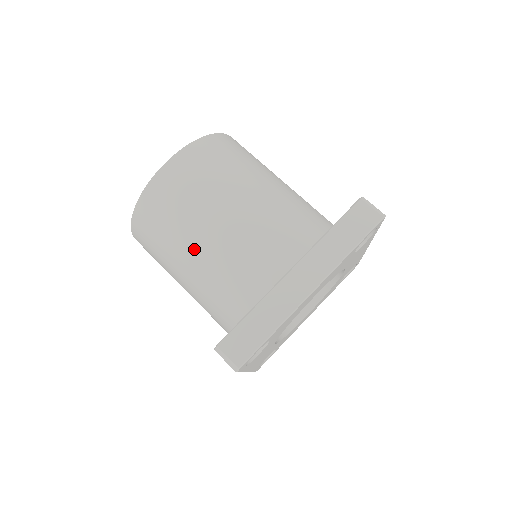
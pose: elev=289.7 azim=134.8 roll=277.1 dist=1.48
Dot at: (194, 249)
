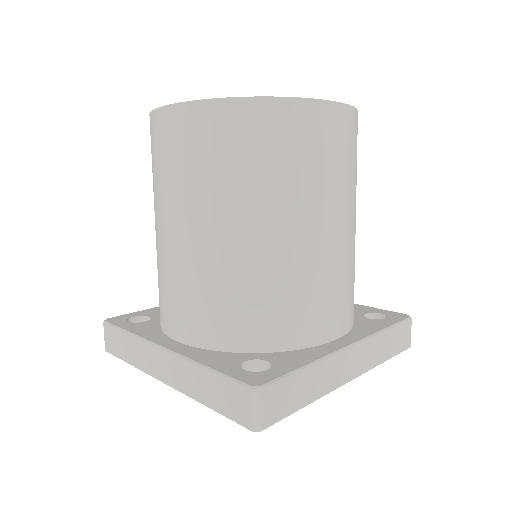
Dot at: (279, 227)
